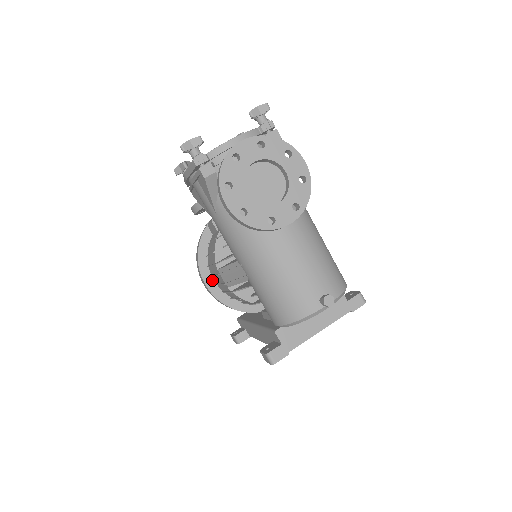
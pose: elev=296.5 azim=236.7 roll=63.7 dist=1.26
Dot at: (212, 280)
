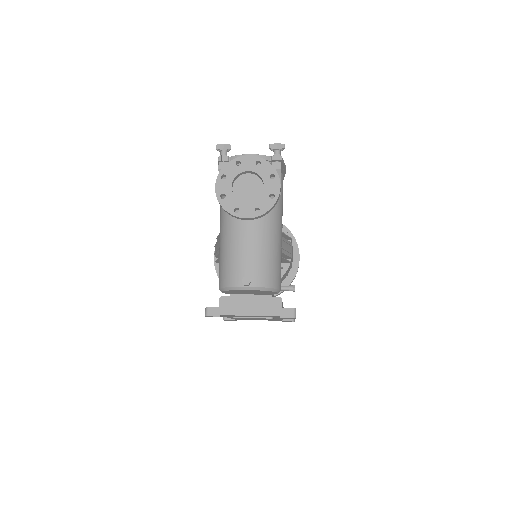
Dot at: occluded
